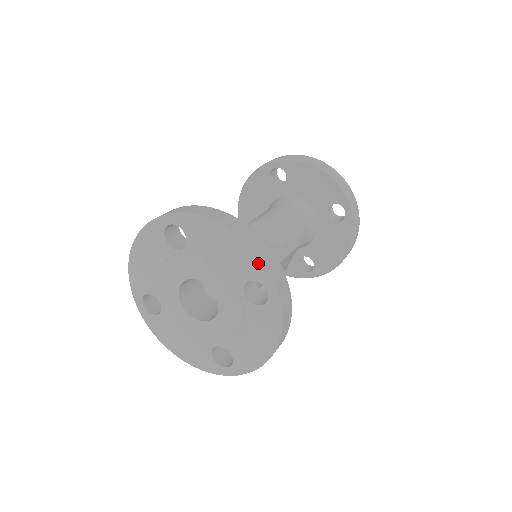
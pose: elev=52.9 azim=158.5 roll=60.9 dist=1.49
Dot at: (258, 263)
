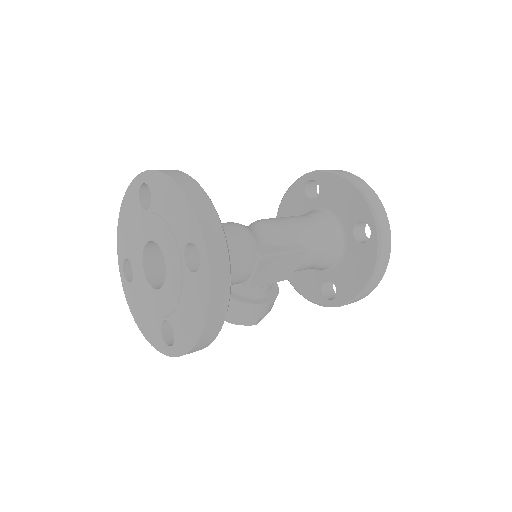
Dot at: (195, 222)
